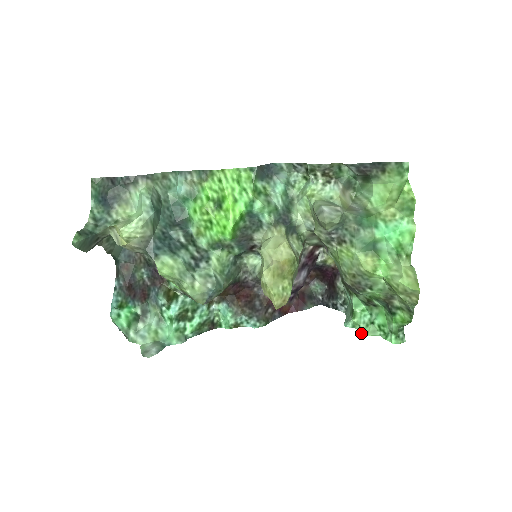
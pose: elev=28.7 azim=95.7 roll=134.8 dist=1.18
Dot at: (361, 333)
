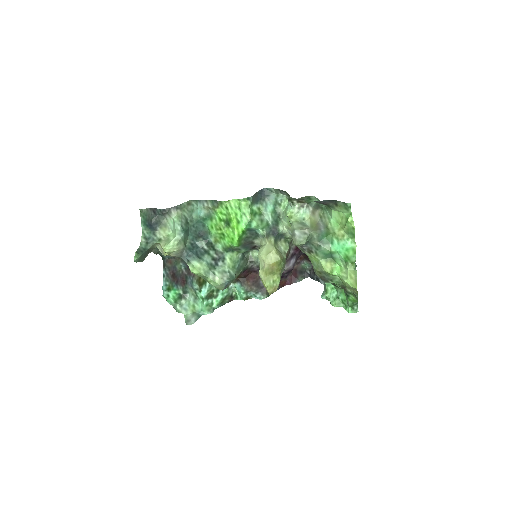
Dot at: (331, 304)
